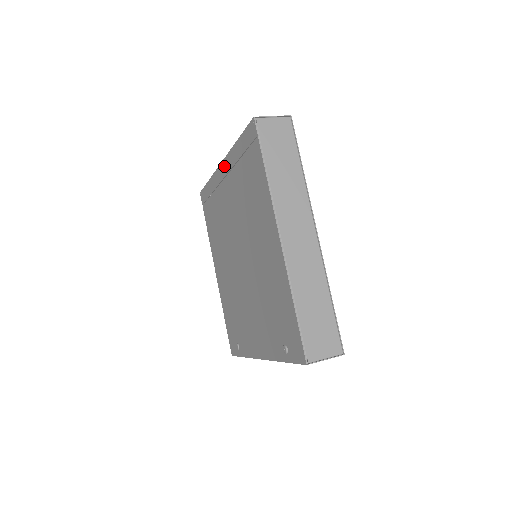
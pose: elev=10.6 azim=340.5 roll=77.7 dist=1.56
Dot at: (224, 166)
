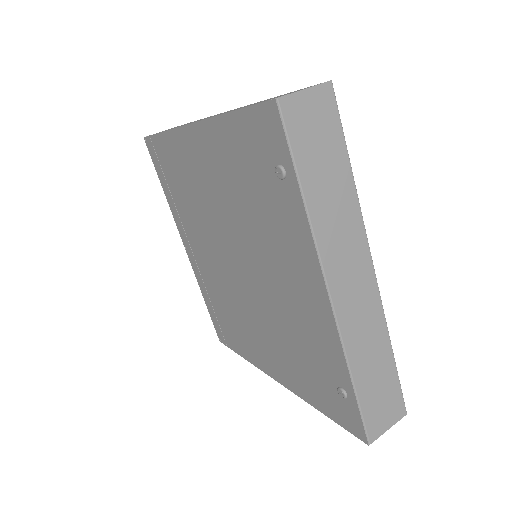
Dot at: (184, 241)
